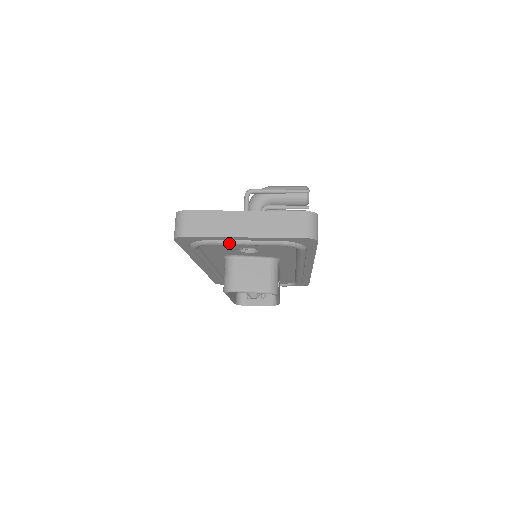
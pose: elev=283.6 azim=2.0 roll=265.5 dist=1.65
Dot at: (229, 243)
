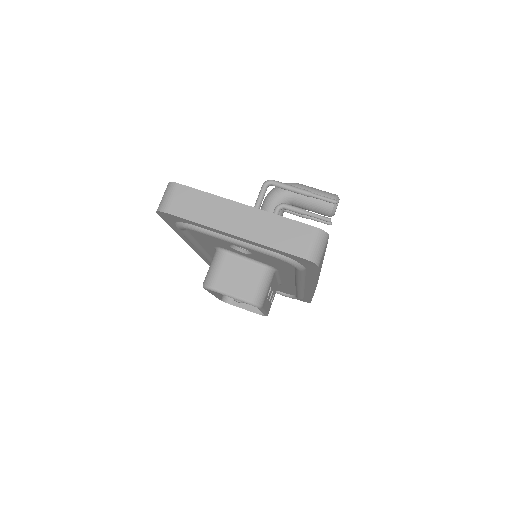
Dot at: (216, 236)
